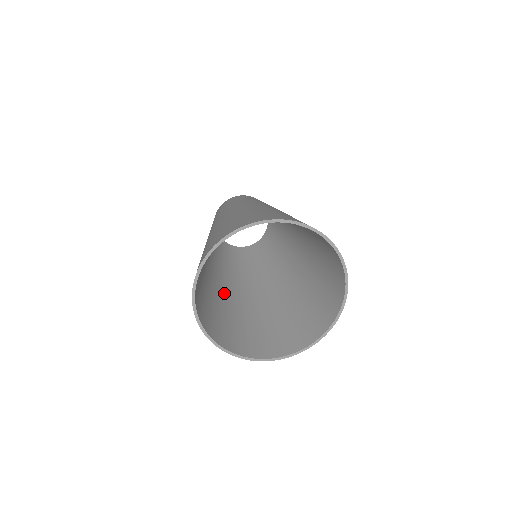
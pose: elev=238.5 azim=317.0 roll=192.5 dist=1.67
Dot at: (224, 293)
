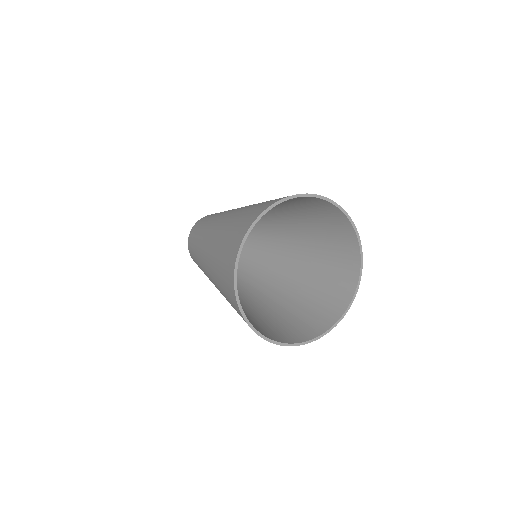
Dot at: occluded
